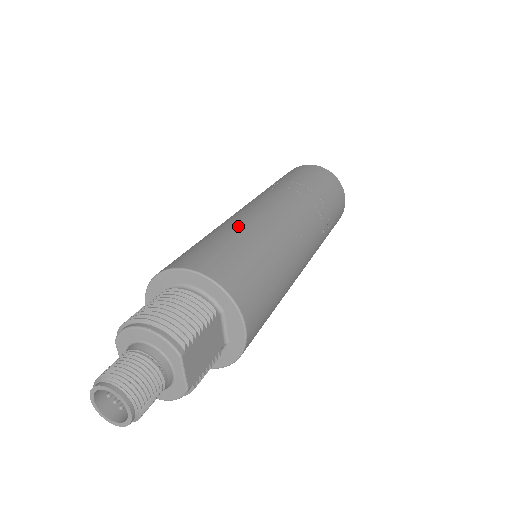
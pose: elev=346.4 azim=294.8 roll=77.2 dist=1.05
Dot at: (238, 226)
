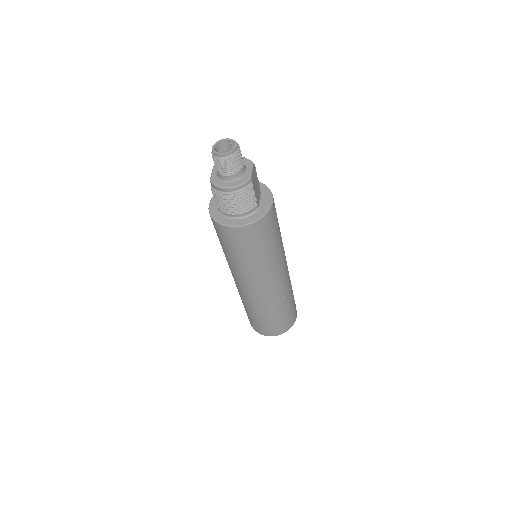
Dot at: occluded
